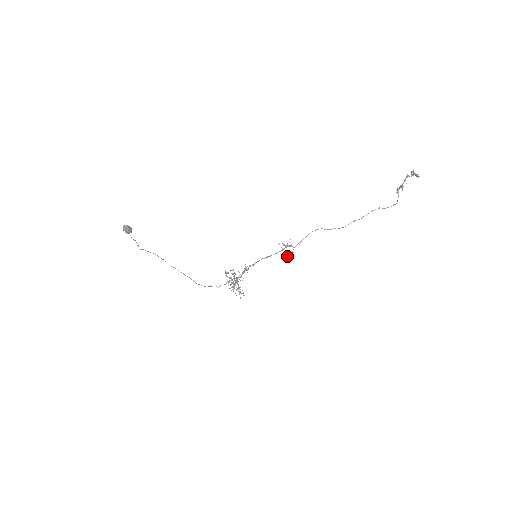
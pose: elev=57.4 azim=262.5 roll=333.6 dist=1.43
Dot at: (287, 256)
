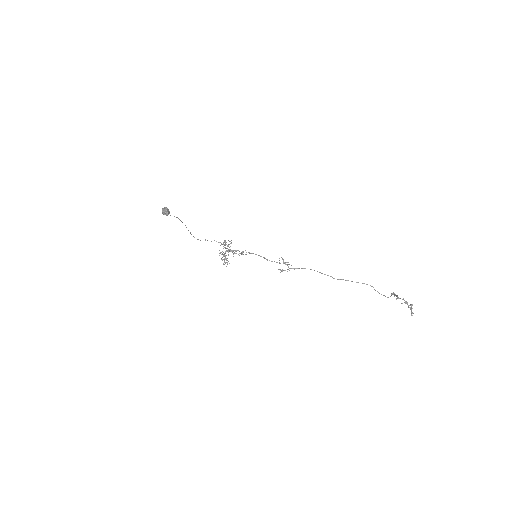
Dot at: (279, 269)
